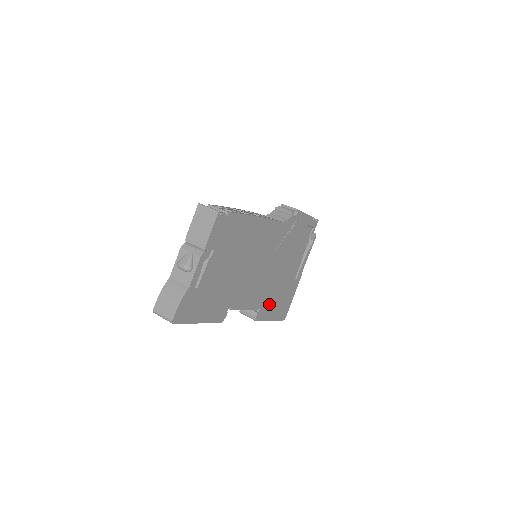
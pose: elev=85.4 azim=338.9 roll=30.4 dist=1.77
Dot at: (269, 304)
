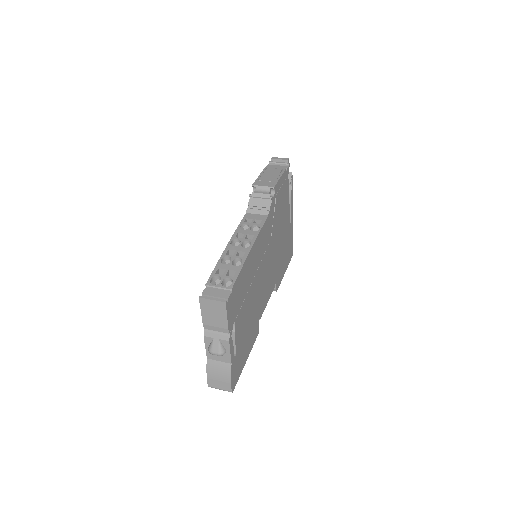
Dot at: (280, 268)
